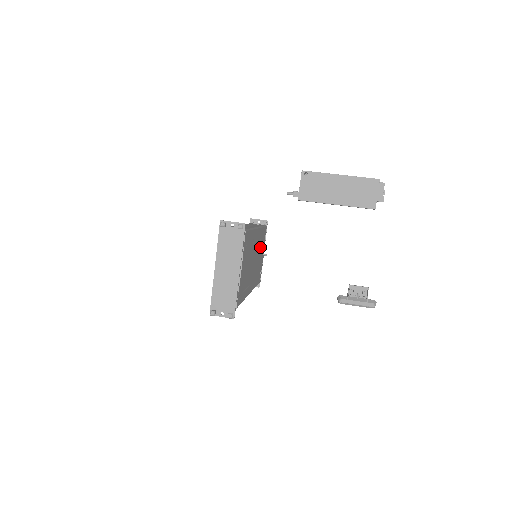
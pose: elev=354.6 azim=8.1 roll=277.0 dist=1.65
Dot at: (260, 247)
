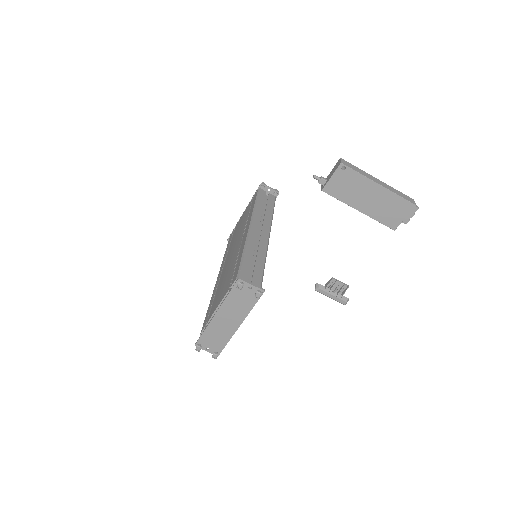
Dot at: occluded
